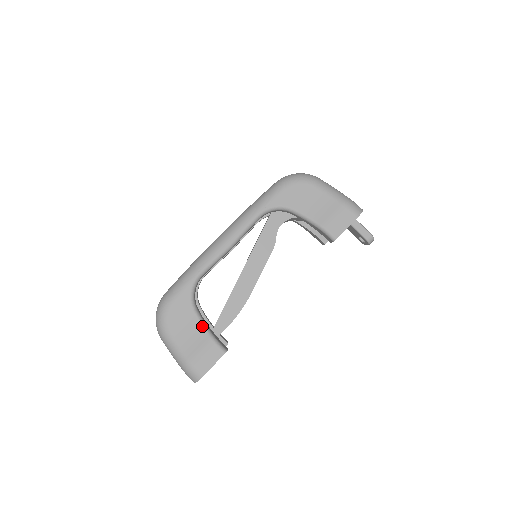
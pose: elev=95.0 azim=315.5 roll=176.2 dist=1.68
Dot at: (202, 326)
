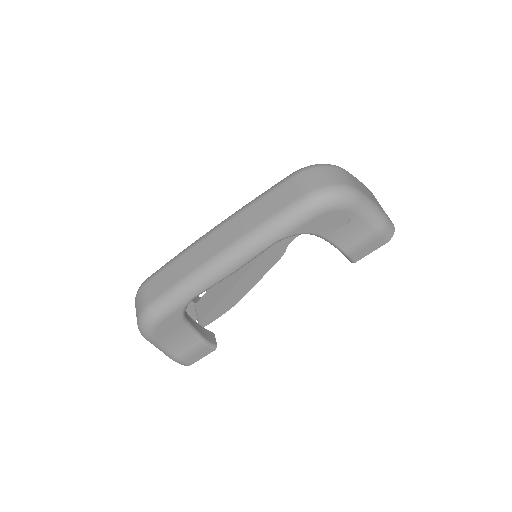
Dot at: (193, 334)
